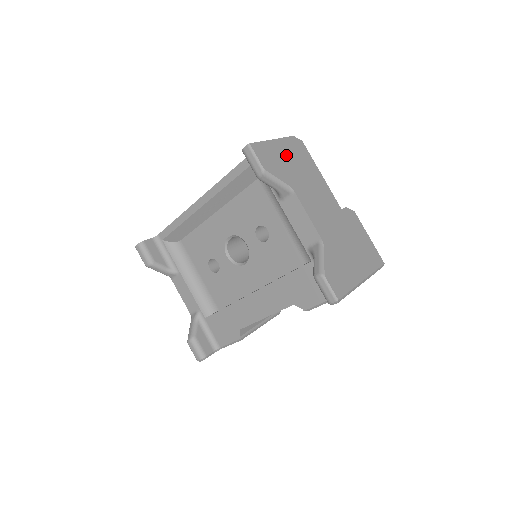
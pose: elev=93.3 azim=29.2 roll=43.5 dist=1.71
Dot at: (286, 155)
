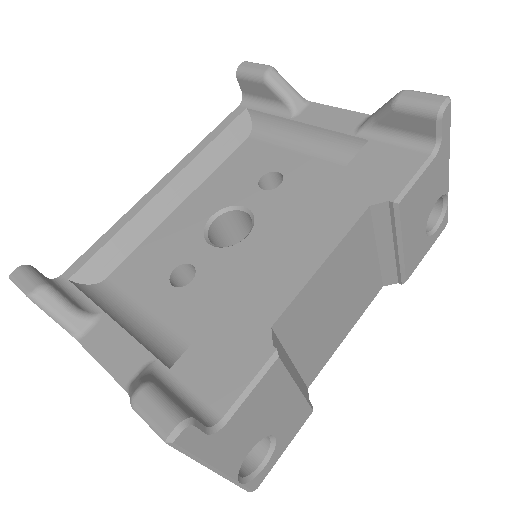
Dot at: occluded
